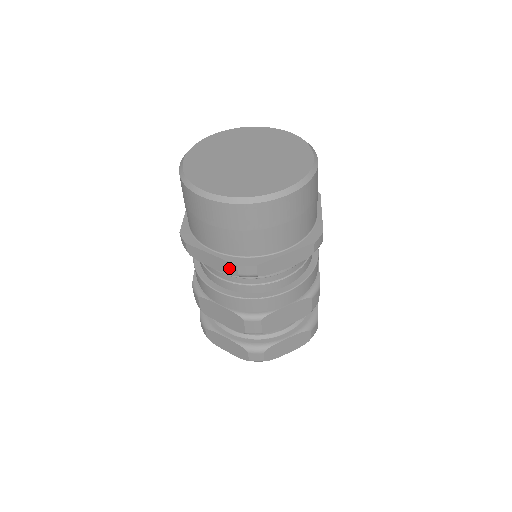
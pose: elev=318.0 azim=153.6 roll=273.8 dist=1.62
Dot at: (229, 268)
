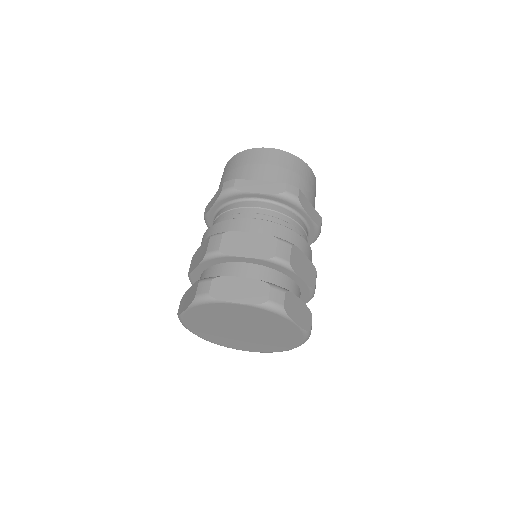
Dot at: (277, 188)
